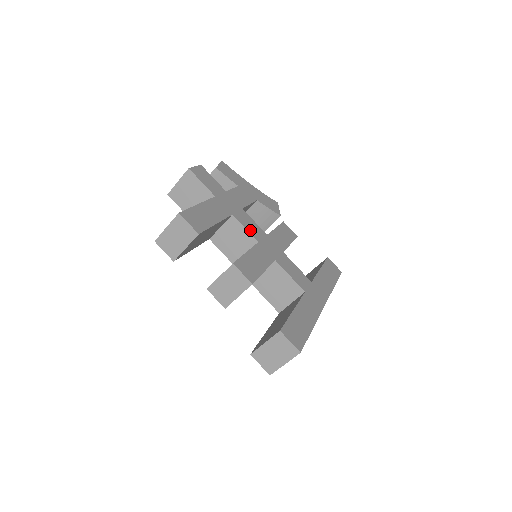
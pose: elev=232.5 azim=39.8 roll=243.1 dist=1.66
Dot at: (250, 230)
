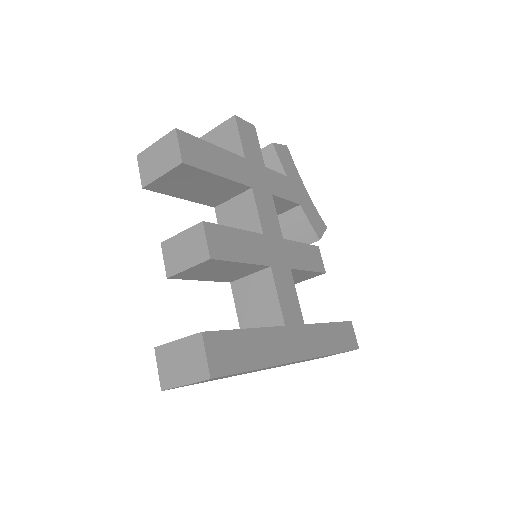
Dot at: (263, 217)
